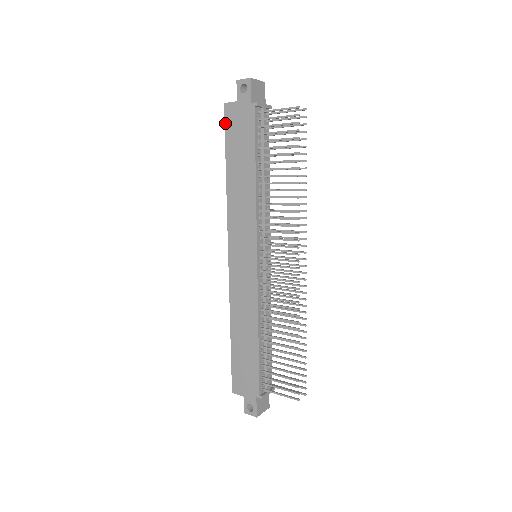
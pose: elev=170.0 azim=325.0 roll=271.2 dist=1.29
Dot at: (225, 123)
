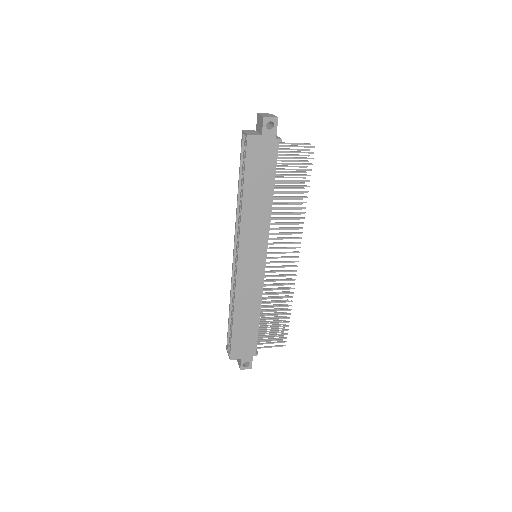
Dot at: (247, 152)
